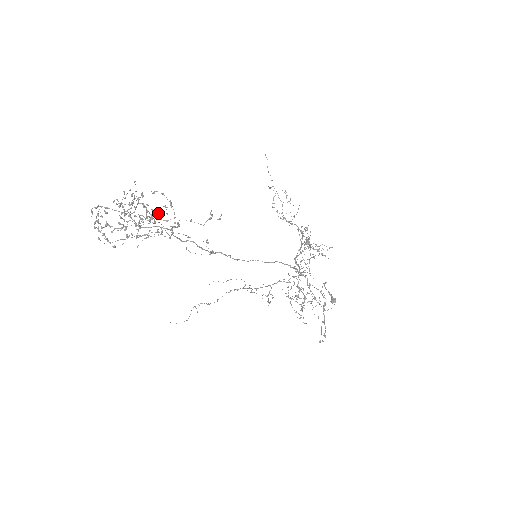
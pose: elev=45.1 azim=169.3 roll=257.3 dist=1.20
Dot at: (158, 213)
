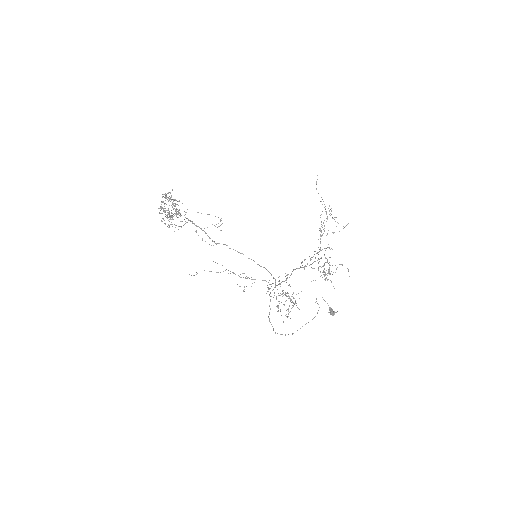
Dot at: occluded
